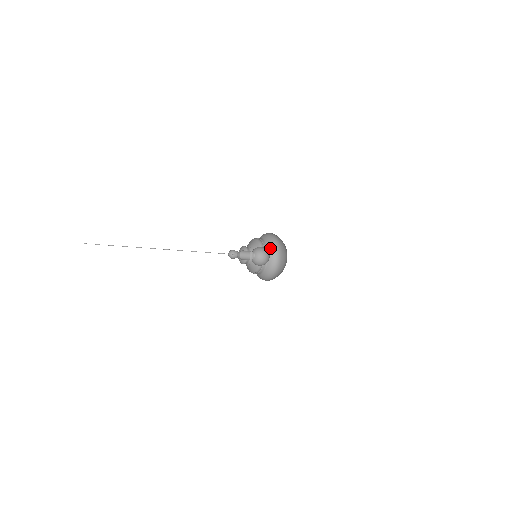
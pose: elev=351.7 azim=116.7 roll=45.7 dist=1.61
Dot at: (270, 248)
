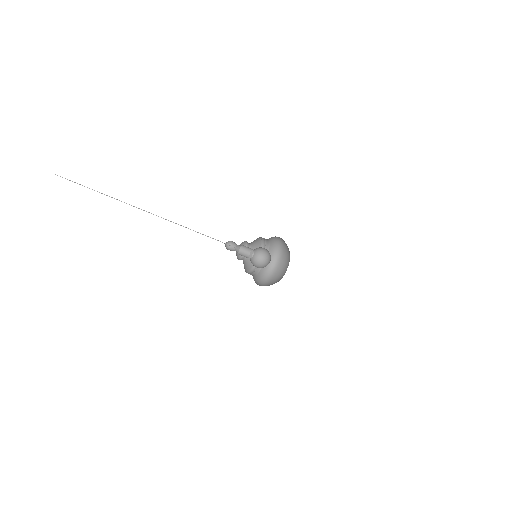
Dot at: (272, 241)
